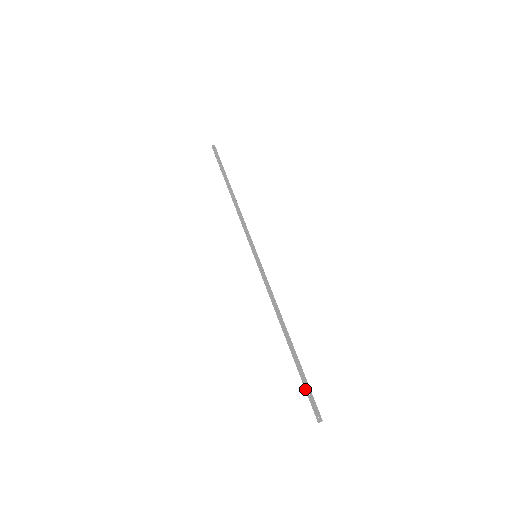
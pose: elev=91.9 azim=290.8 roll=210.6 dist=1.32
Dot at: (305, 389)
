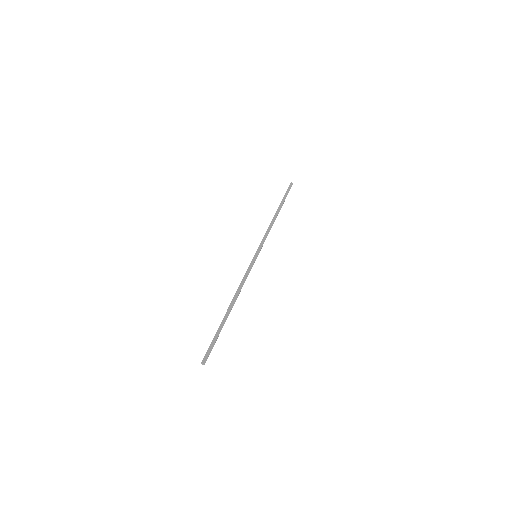
Dot at: (212, 341)
